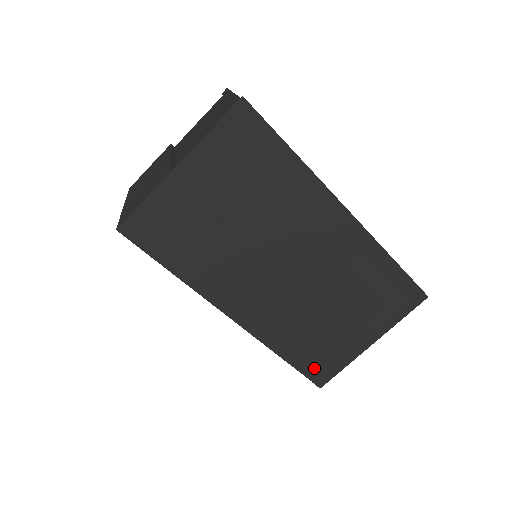
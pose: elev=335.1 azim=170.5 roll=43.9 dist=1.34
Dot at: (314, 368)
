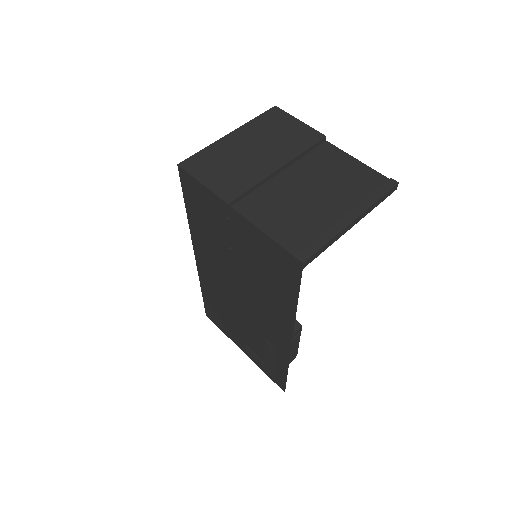
Dot at: (211, 312)
